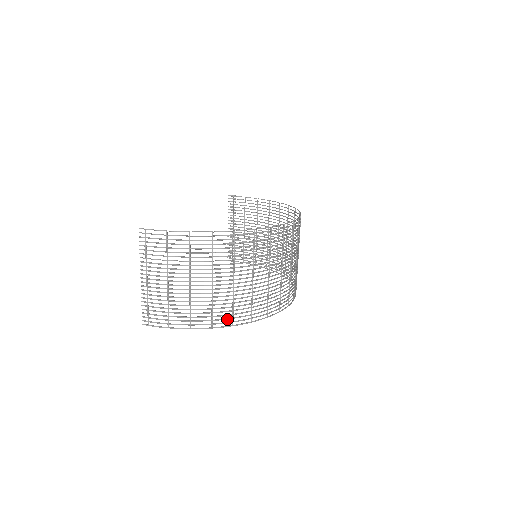
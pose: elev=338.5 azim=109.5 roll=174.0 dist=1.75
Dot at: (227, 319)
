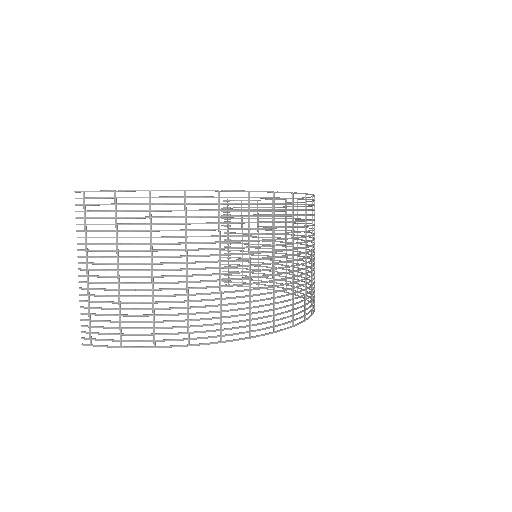
Dot at: (212, 331)
